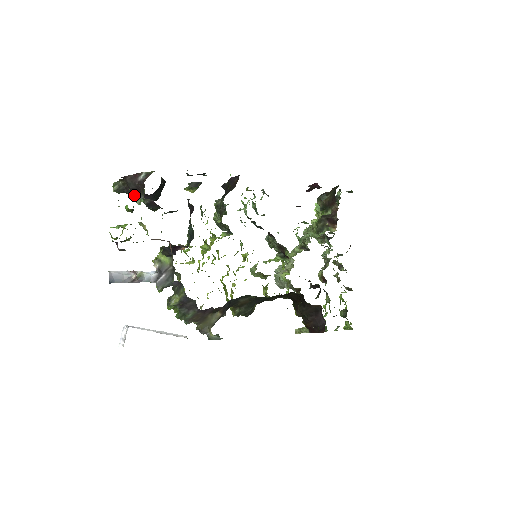
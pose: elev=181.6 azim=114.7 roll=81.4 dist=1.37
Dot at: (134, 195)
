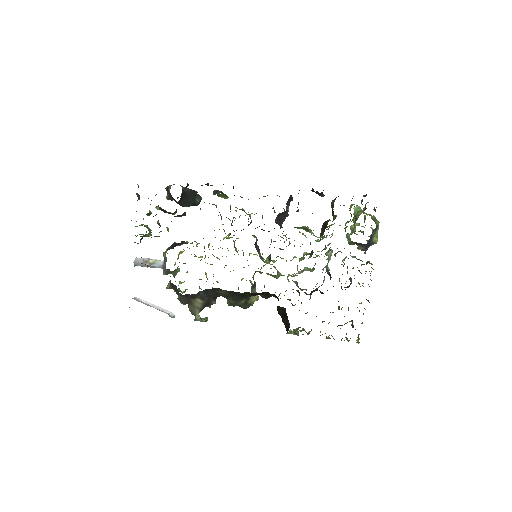
Dot at: (176, 202)
